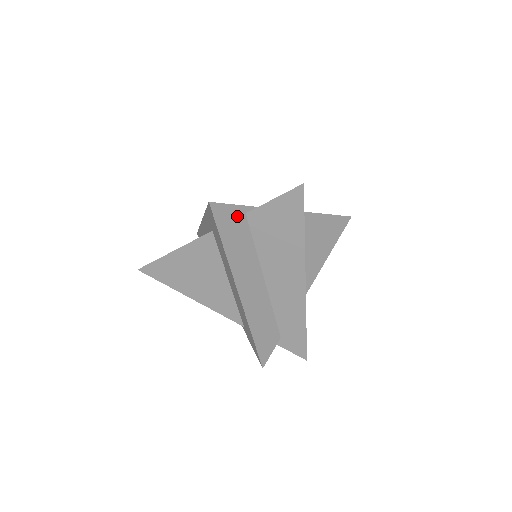
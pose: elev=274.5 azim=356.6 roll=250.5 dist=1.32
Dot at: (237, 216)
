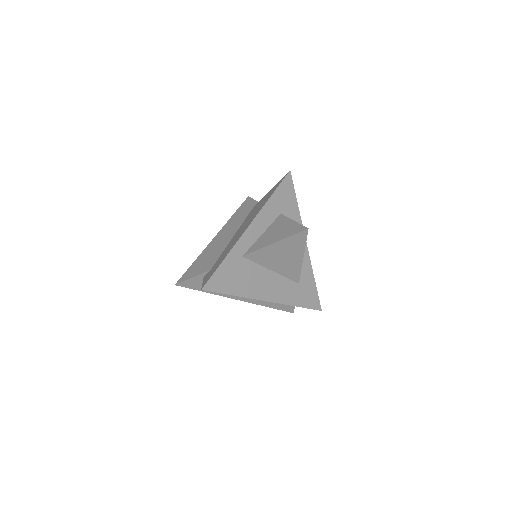
Dot at: (199, 280)
